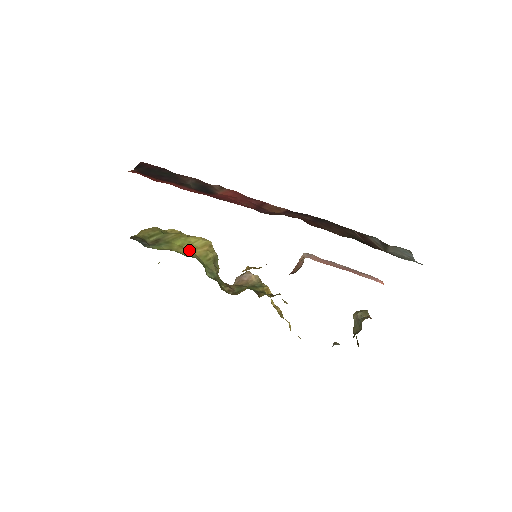
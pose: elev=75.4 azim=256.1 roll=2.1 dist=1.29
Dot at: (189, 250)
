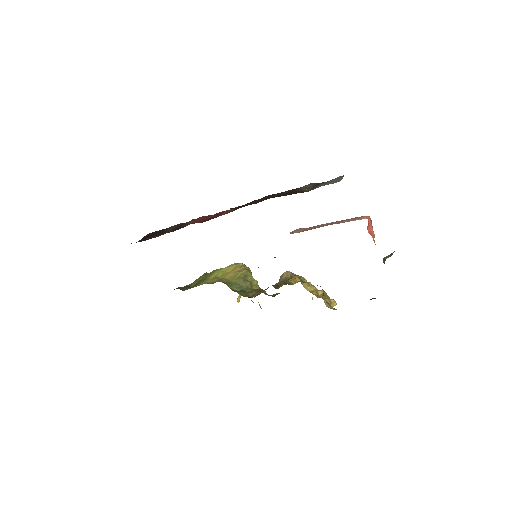
Dot at: (220, 278)
